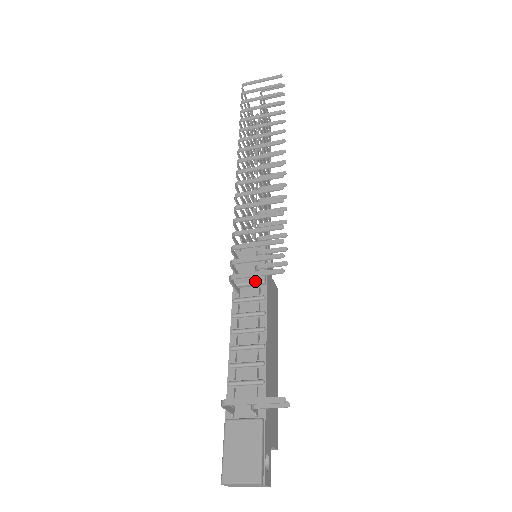
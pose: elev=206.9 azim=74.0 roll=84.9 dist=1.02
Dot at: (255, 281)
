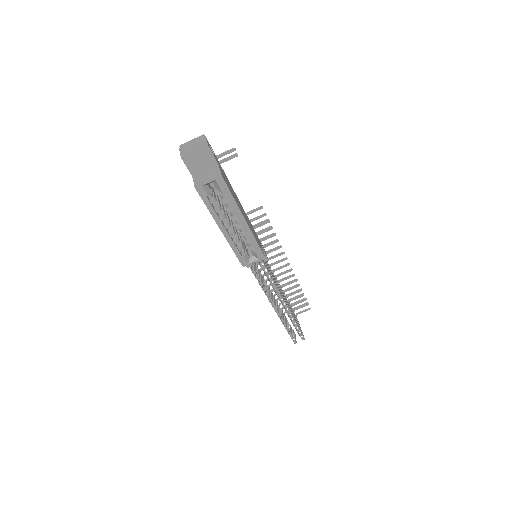
Dot at: occluded
